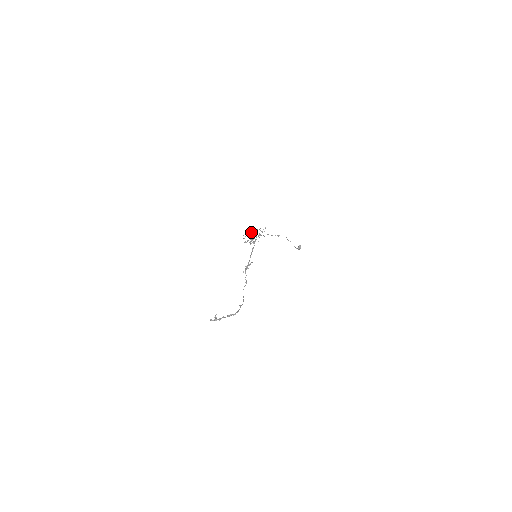
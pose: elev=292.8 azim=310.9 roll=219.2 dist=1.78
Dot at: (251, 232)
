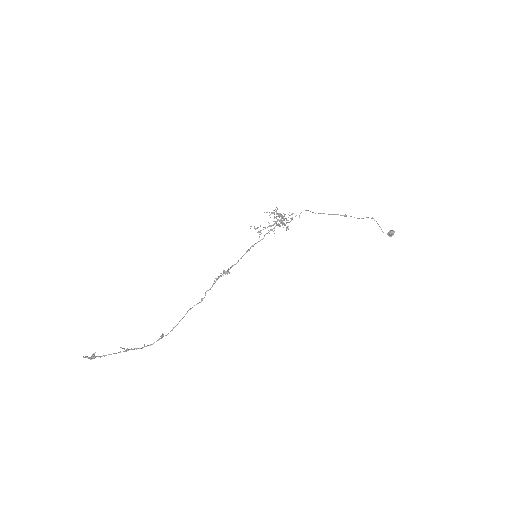
Dot at: occluded
